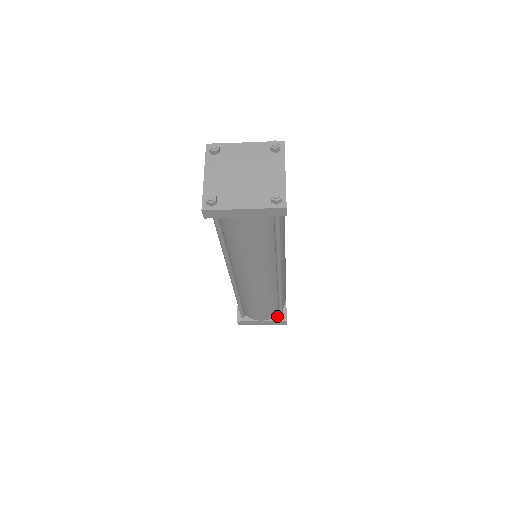
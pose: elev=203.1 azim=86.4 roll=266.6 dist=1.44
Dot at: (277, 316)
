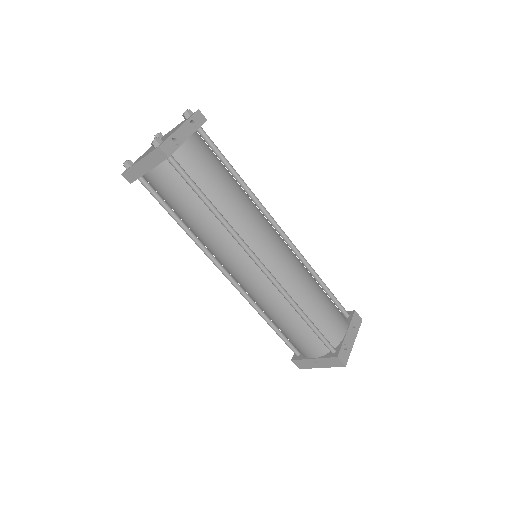
Dot at: (329, 352)
